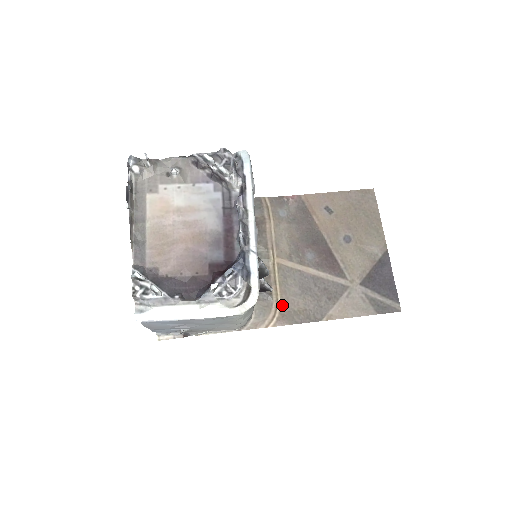
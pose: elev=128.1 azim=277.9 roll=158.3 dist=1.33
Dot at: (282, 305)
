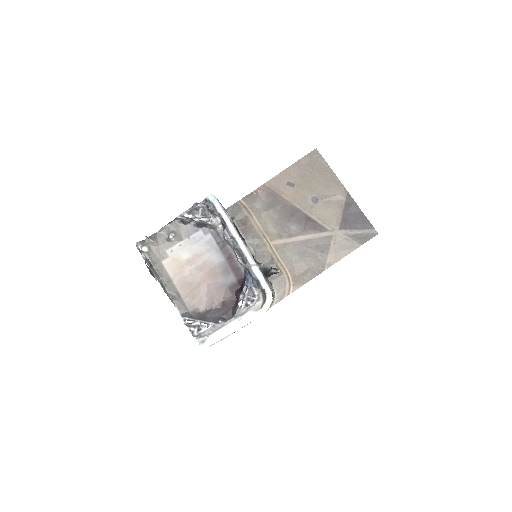
Dot at: (291, 274)
